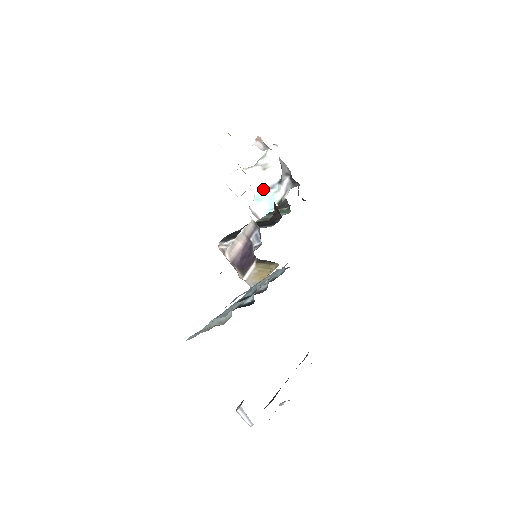
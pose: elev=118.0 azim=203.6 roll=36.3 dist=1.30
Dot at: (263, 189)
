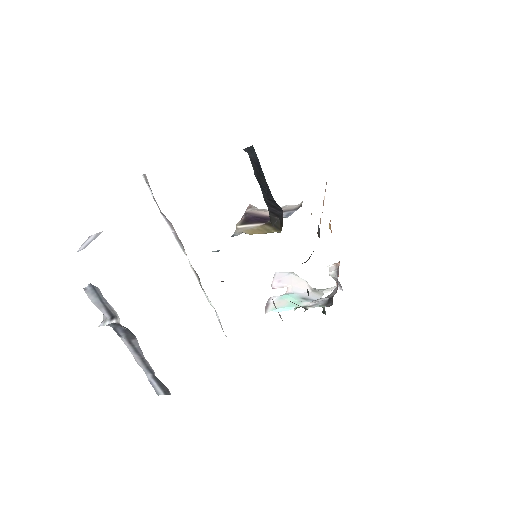
Dot at: (297, 294)
